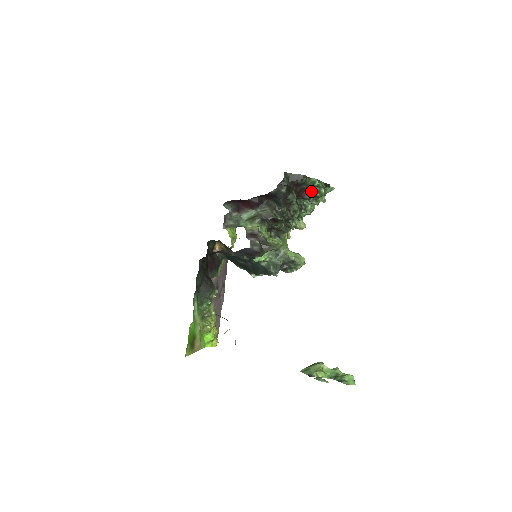
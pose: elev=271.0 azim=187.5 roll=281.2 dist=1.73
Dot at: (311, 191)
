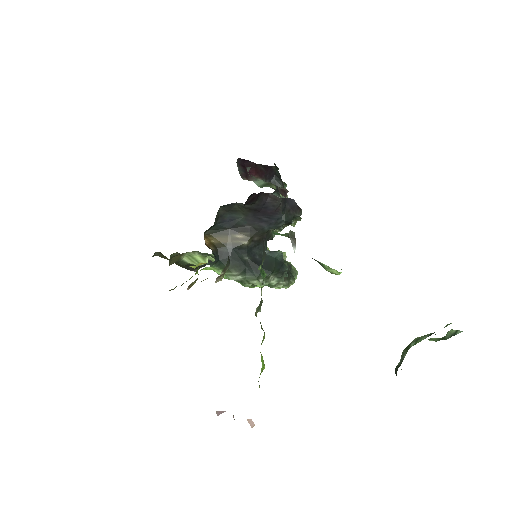
Dot at: occluded
